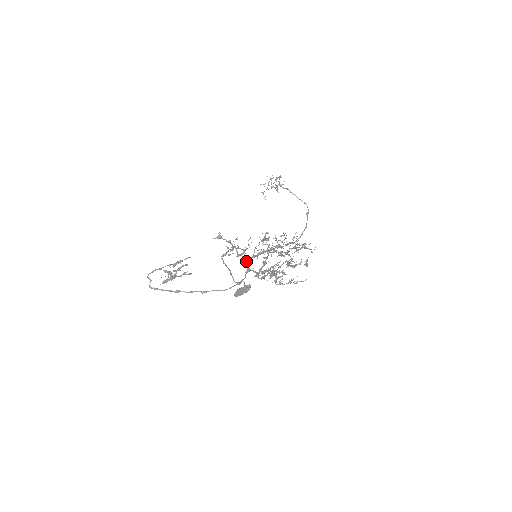
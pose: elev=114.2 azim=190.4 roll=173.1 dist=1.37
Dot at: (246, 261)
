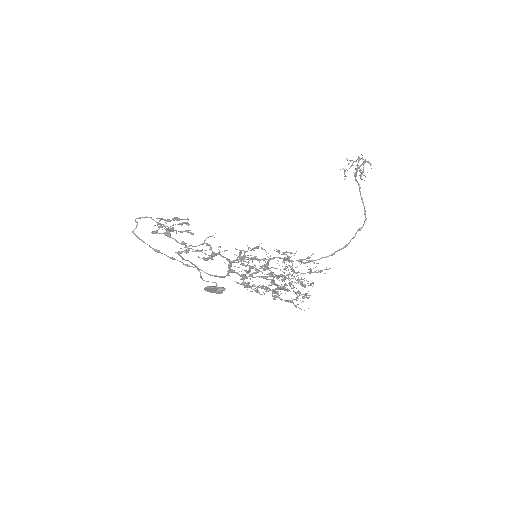
Dot at: (229, 261)
